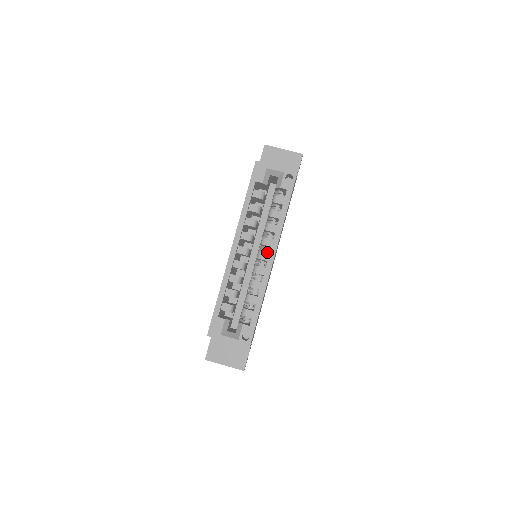
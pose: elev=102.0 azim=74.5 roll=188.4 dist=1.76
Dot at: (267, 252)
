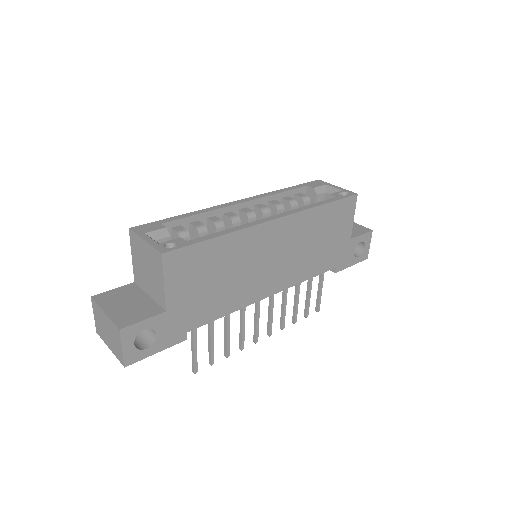
Dot at: occluded
